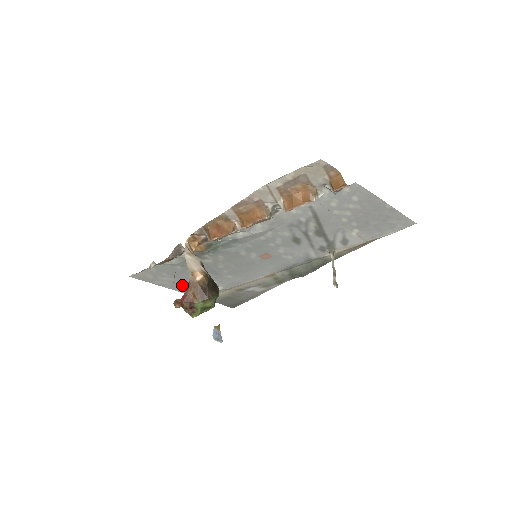
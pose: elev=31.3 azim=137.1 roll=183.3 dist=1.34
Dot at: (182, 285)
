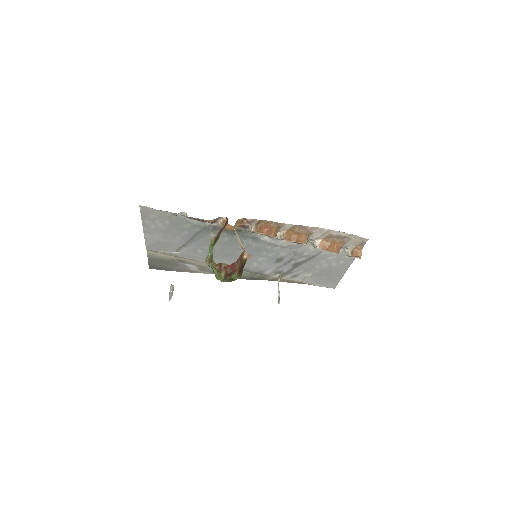
Dot at: (159, 235)
